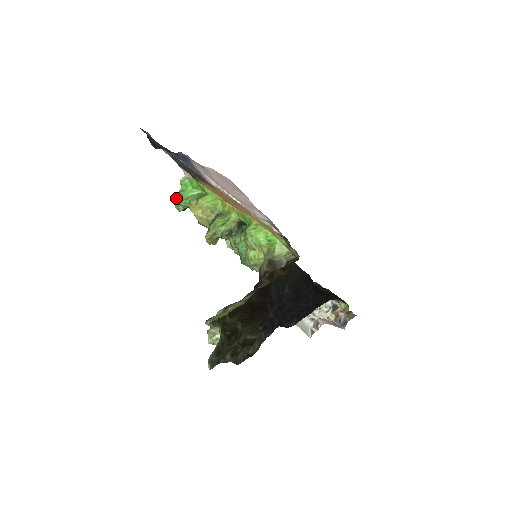
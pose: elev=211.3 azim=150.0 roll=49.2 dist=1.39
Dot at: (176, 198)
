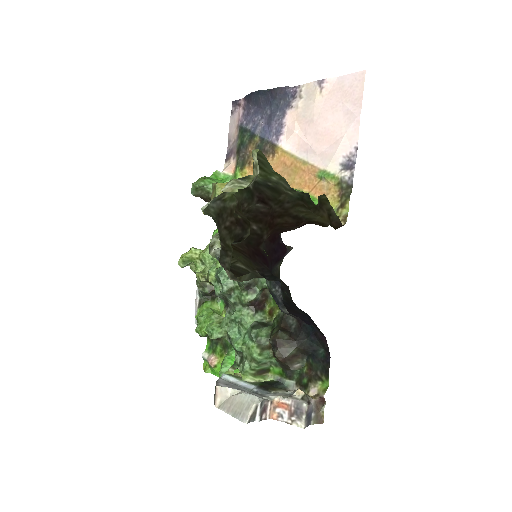
Dot at: (202, 177)
